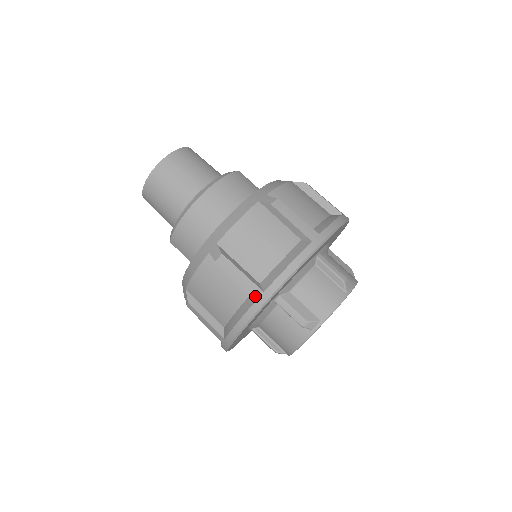
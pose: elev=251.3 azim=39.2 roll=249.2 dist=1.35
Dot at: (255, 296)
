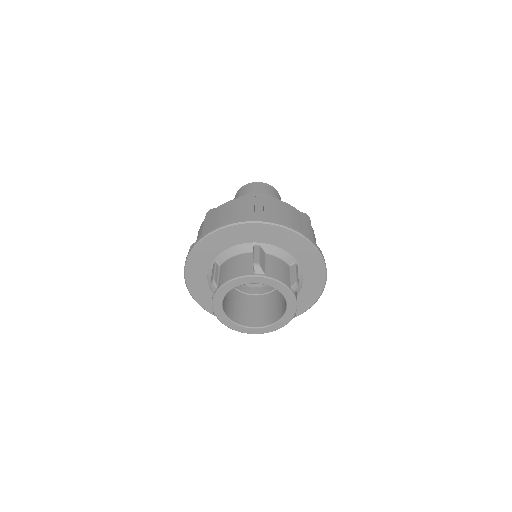
Dot at: (257, 216)
